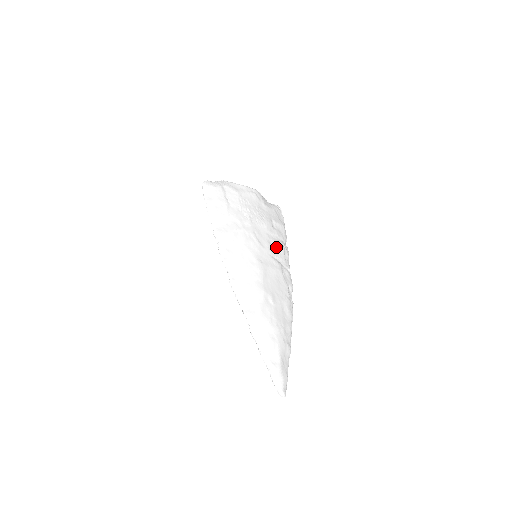
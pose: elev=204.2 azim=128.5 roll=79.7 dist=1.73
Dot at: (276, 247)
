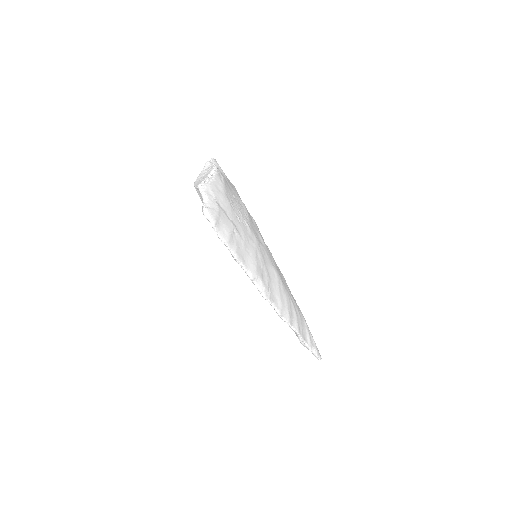
Dot at: occluded
